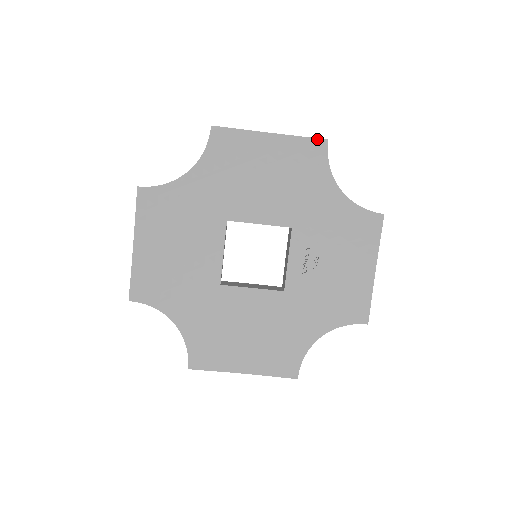
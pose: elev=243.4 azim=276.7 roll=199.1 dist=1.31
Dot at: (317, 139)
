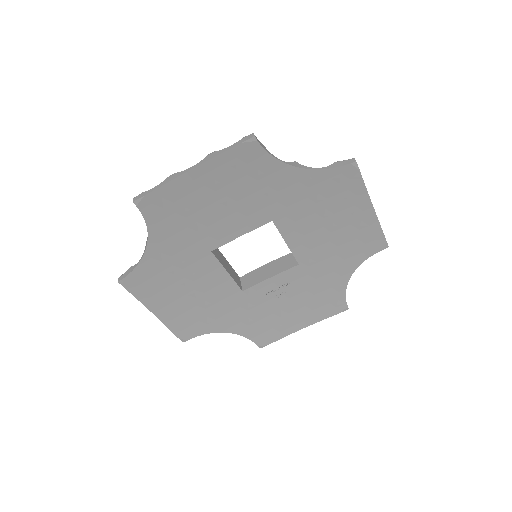
Dot at: (385, 240)
